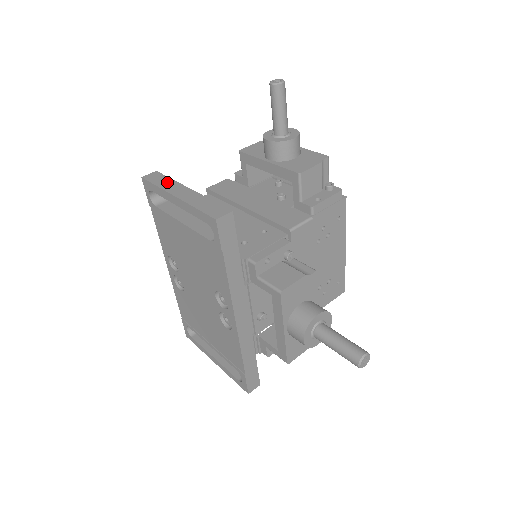
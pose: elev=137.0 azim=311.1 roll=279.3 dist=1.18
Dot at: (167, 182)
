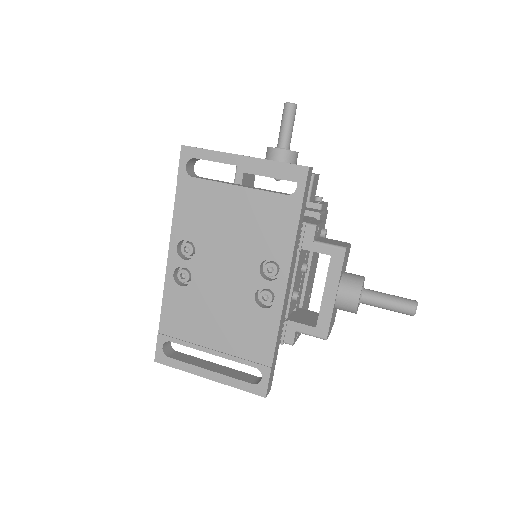
Dot at: occluded
